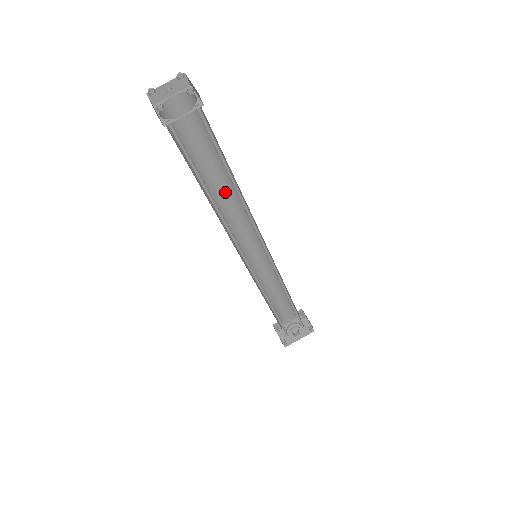
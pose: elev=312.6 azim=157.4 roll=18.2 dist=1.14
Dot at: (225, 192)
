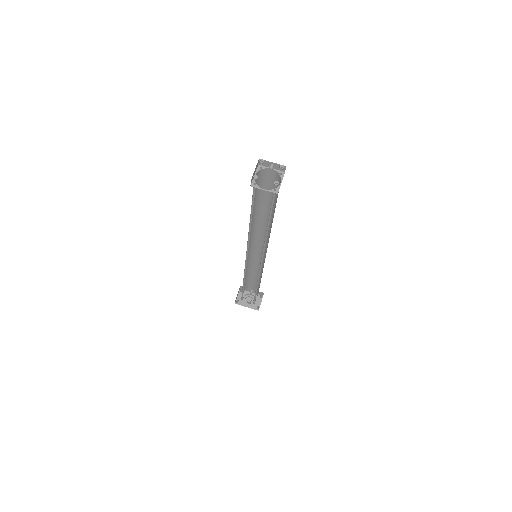
Dot at: (265, 219)
